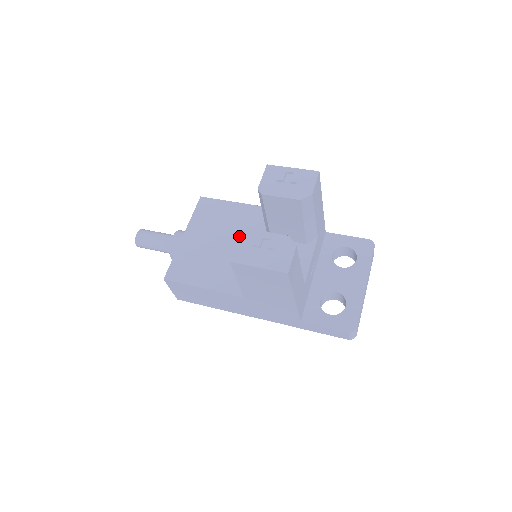
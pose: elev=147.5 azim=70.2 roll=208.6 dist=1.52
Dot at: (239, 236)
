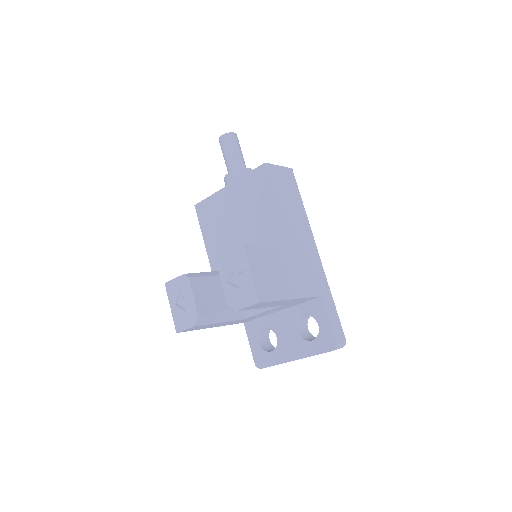
Dot at: (250, 234)
